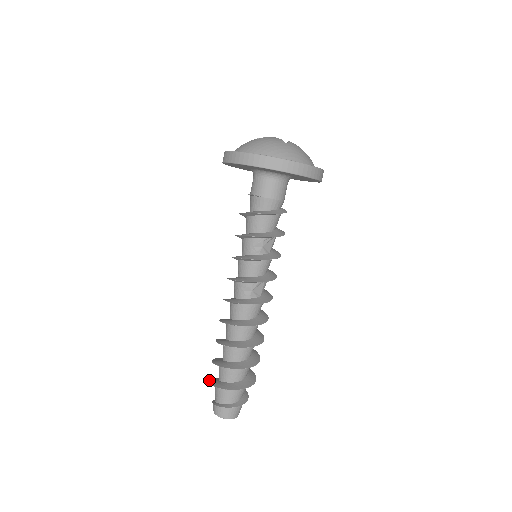
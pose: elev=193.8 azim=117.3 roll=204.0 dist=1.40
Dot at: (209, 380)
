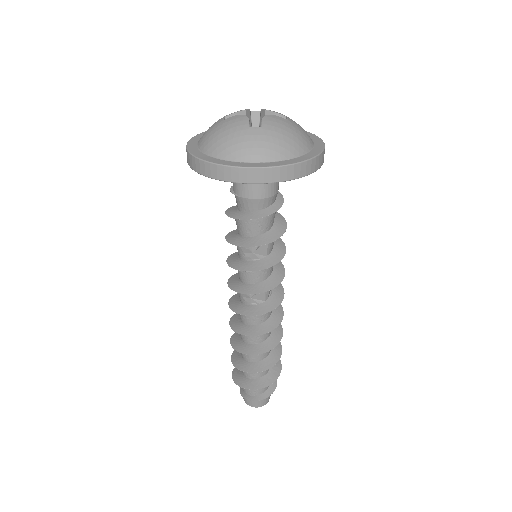
Dot at: occluded
